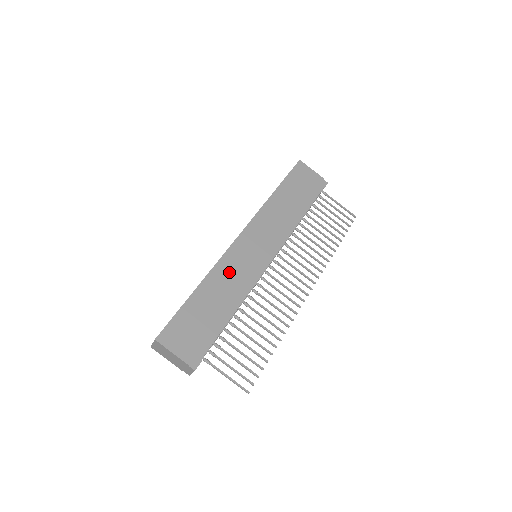
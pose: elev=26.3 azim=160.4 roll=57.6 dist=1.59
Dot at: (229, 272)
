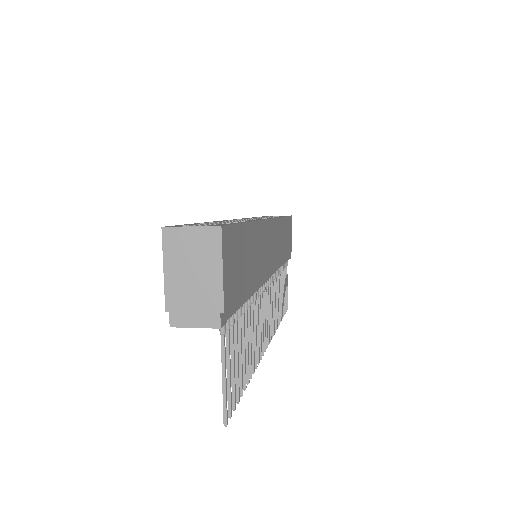
Dot at: (262, 244)
